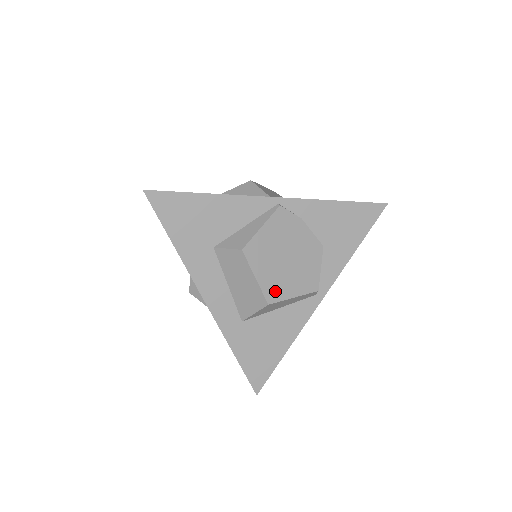
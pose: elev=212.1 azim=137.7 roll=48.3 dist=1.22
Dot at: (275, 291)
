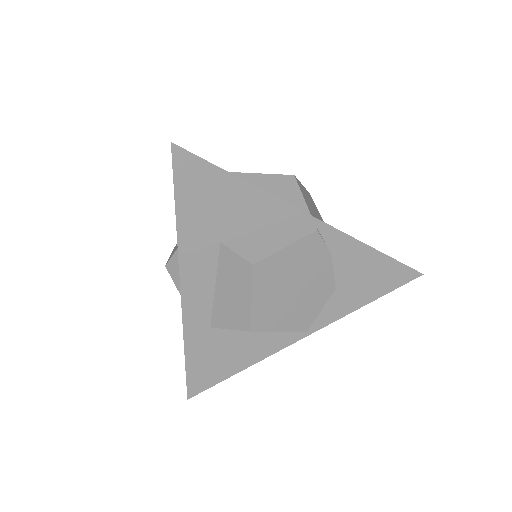
Dot at: (264, 319)
